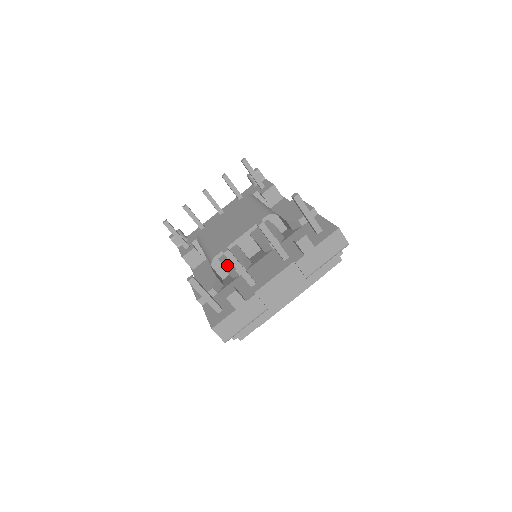
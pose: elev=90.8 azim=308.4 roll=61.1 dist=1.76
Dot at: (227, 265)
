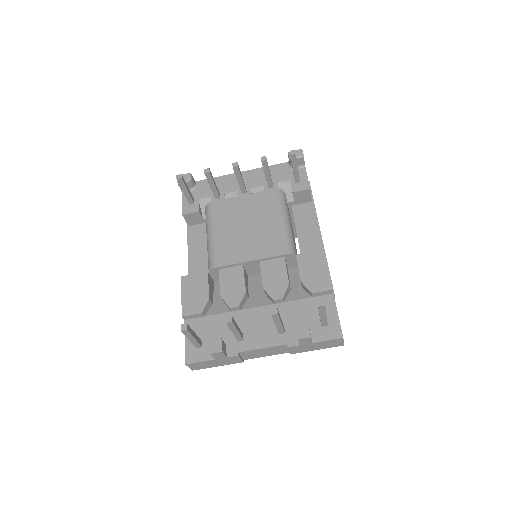
Dot at: (224, 291)
